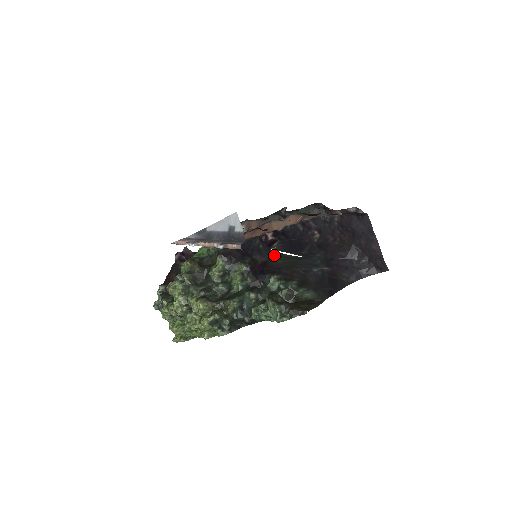
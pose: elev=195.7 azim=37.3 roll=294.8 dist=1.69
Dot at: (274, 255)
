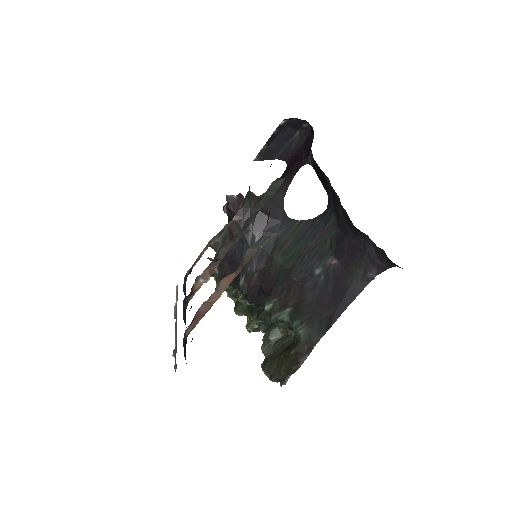
Dot at: (276, 244)
